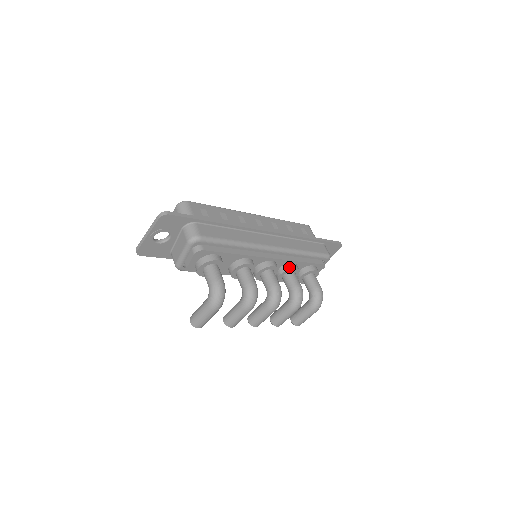
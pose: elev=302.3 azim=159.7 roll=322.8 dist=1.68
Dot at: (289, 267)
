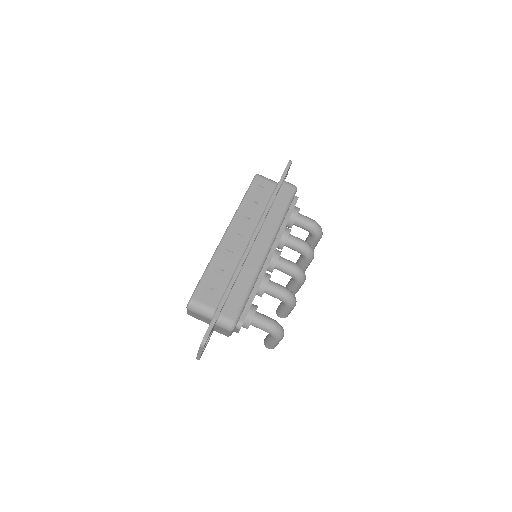
Dot at: (285, 239)
